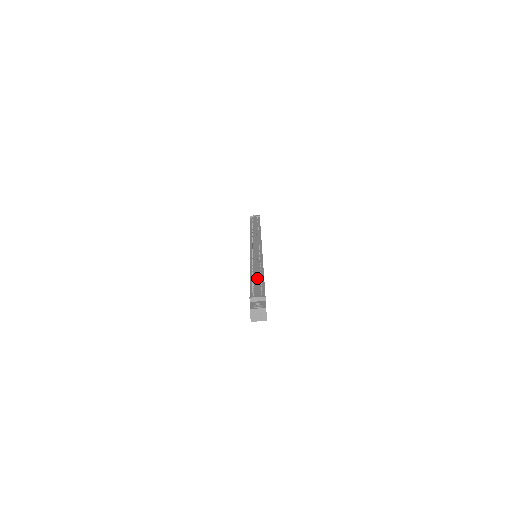
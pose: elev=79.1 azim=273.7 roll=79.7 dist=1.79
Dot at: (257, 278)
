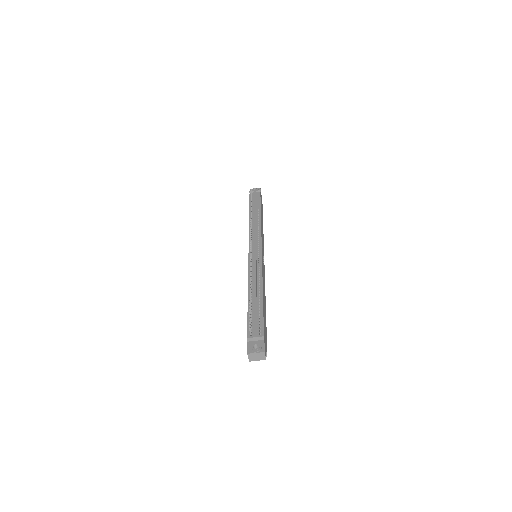
Dot at: (255, 304)
